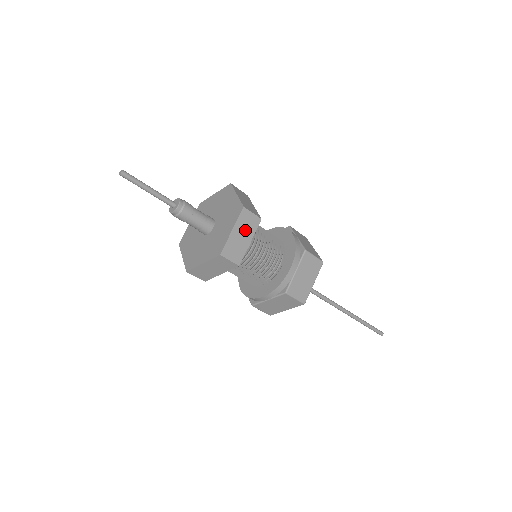
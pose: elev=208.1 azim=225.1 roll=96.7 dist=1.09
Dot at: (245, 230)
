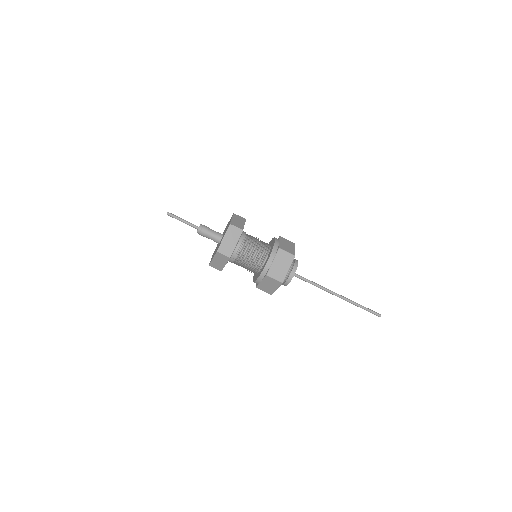
Dot at: (232, 237)
